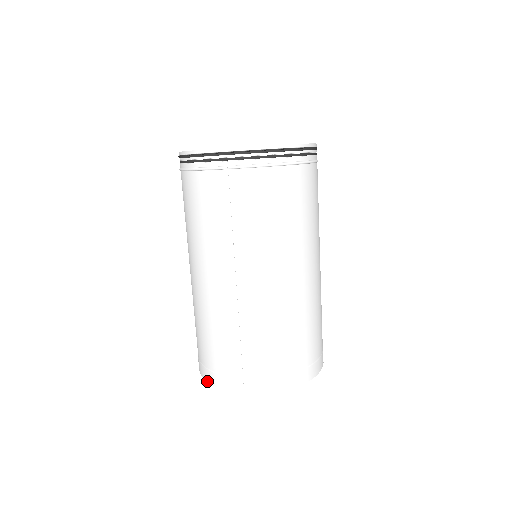
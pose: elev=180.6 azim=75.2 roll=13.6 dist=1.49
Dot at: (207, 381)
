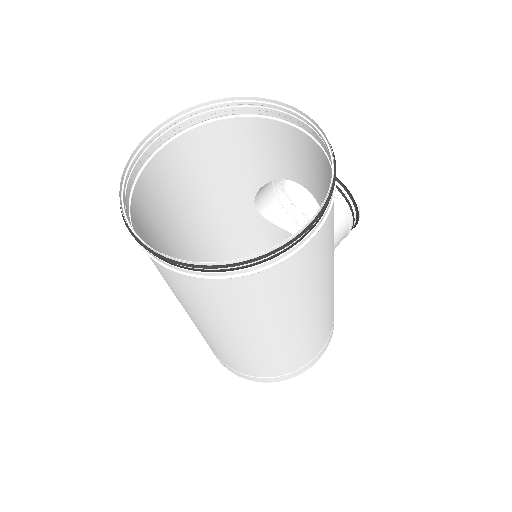
Dot at: occluded
